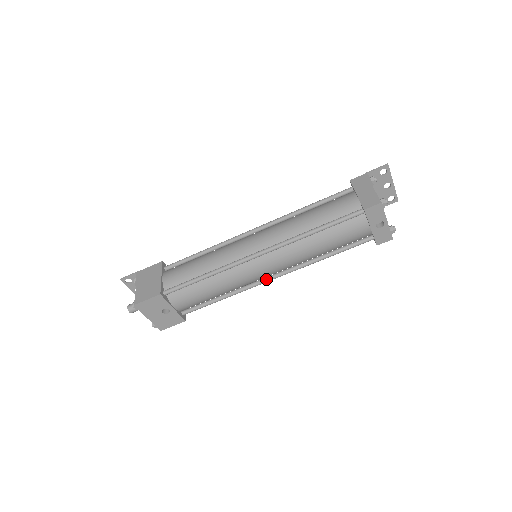
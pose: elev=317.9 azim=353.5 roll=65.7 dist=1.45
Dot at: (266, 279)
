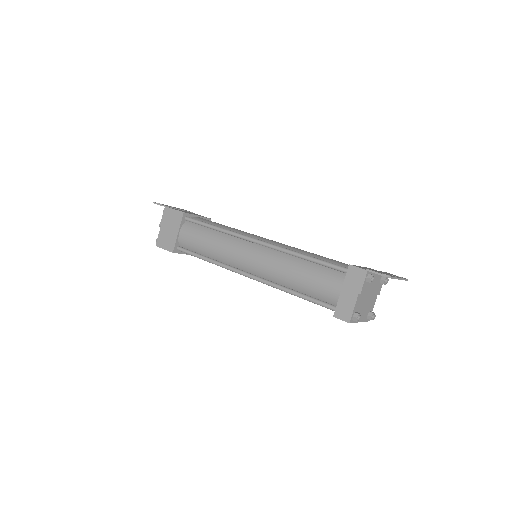
Dot at: occluded
